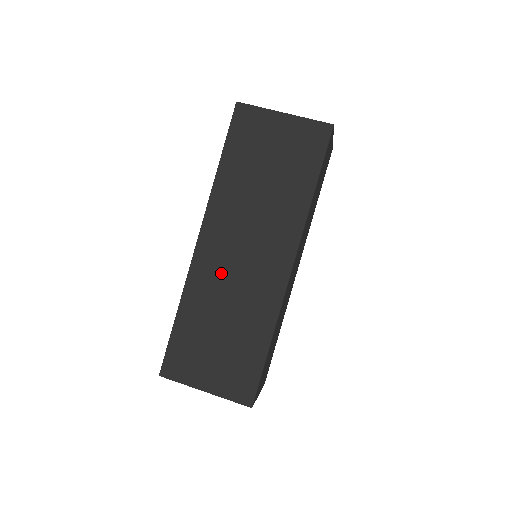
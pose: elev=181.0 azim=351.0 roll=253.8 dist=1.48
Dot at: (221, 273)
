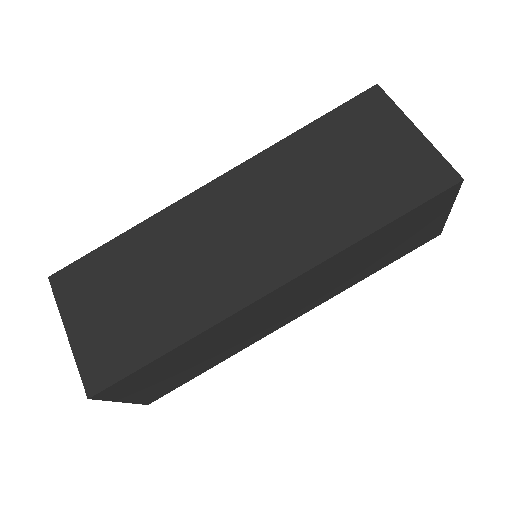
Dot at: (201, 231)
